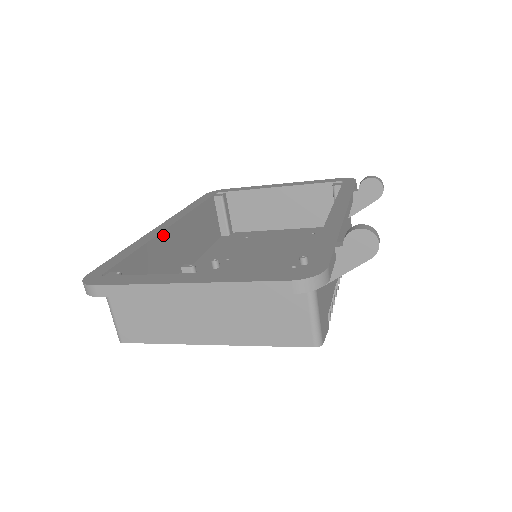
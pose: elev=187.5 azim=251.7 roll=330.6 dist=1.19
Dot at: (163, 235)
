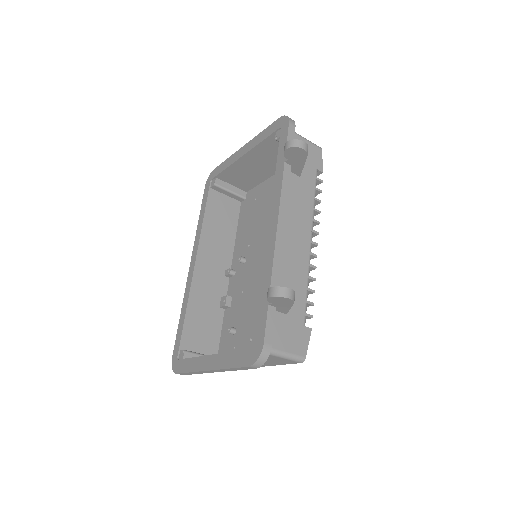
Dot at: (194, 280)
